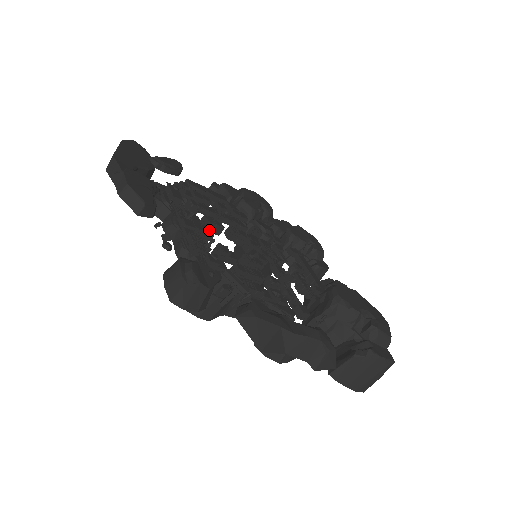
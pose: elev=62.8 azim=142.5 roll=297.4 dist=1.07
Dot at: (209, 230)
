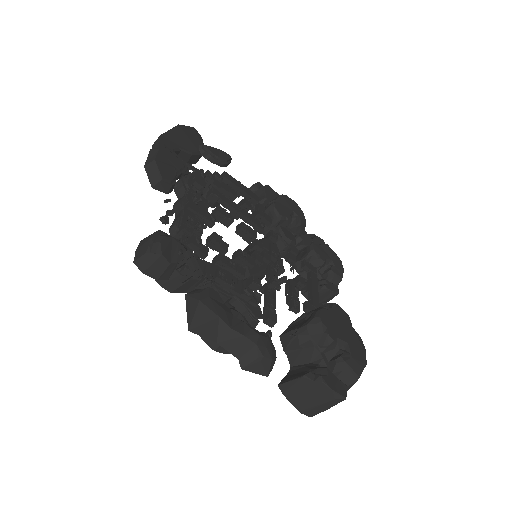
Dot at: (212, 218)
